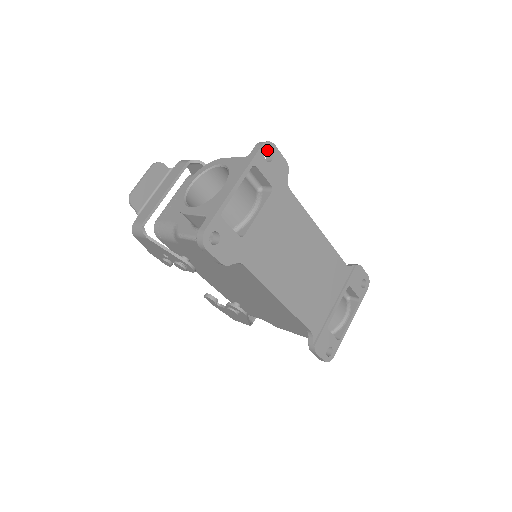
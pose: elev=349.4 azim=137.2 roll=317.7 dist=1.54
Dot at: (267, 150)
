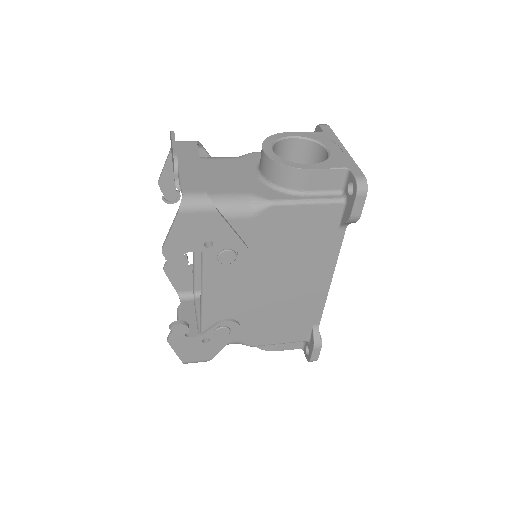
Dot at: occluded
